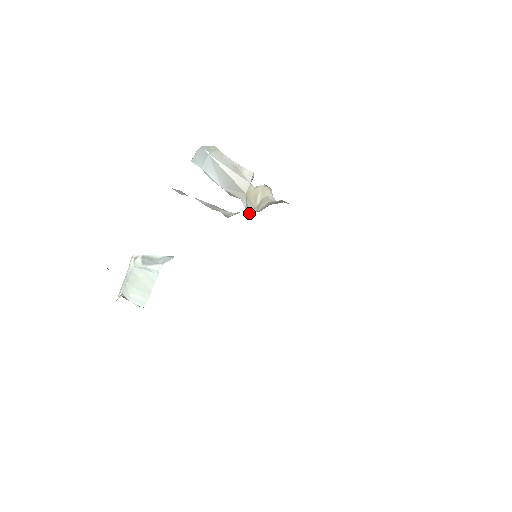
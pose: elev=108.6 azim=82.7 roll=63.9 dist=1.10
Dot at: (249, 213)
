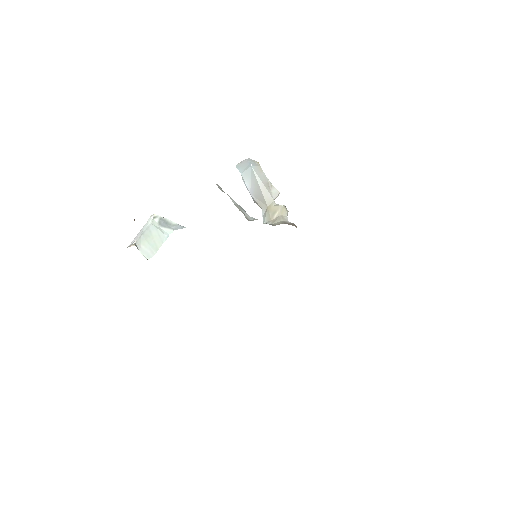
Dot at: (264, 222)
